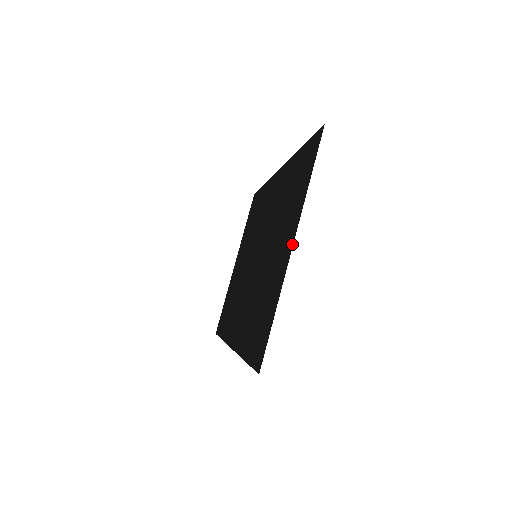
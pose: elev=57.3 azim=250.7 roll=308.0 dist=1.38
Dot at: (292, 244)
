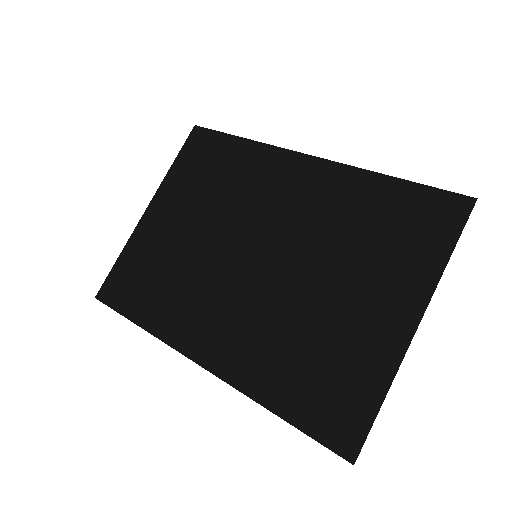
Dot at: (416, 324)
